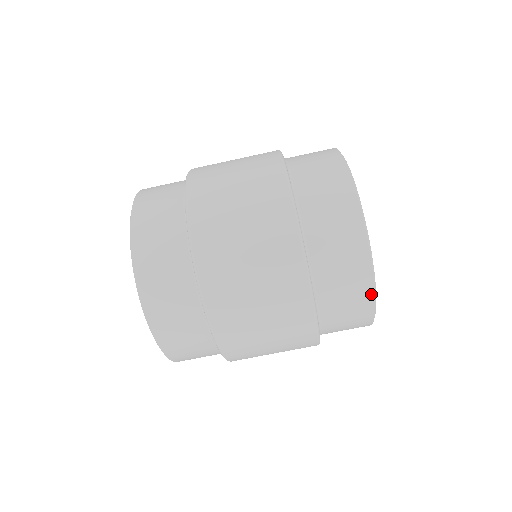
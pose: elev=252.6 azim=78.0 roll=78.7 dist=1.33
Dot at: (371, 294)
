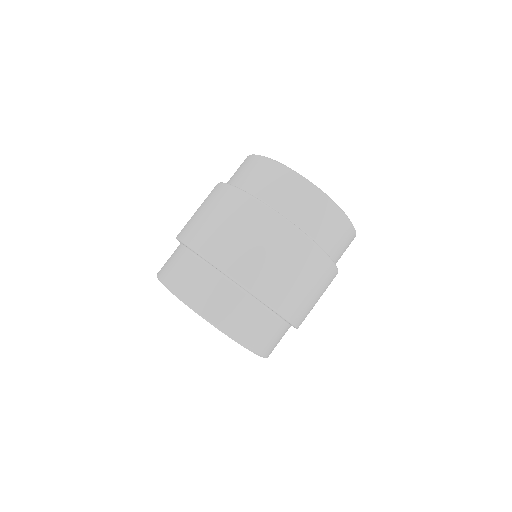
Dot at: (354, 234)
